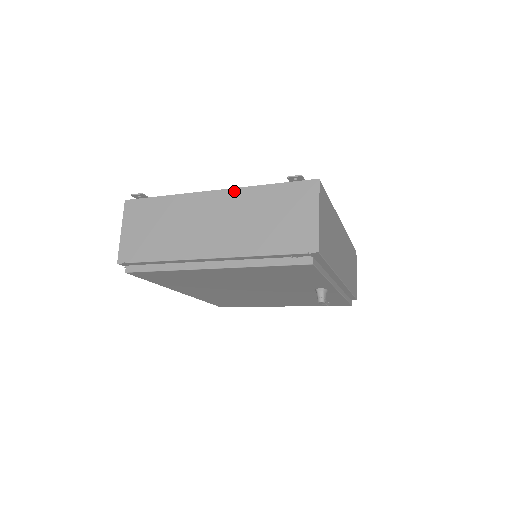
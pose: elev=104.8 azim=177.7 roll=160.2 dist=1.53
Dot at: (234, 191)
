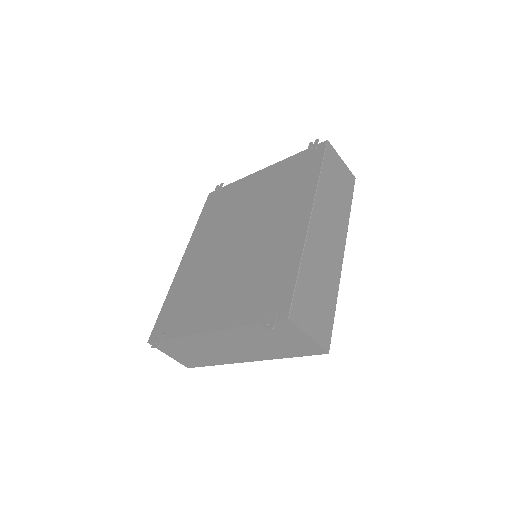
Dot at: (225, 332)
